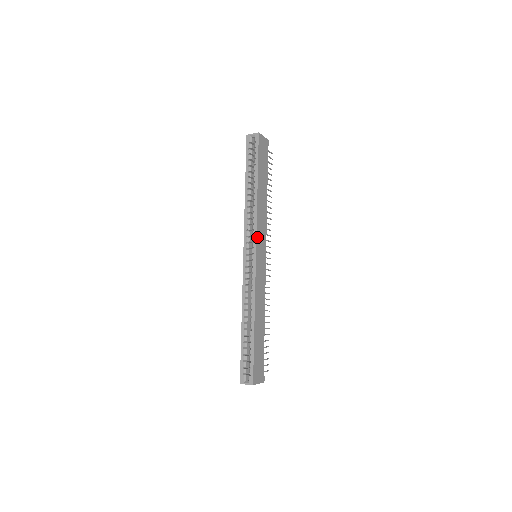
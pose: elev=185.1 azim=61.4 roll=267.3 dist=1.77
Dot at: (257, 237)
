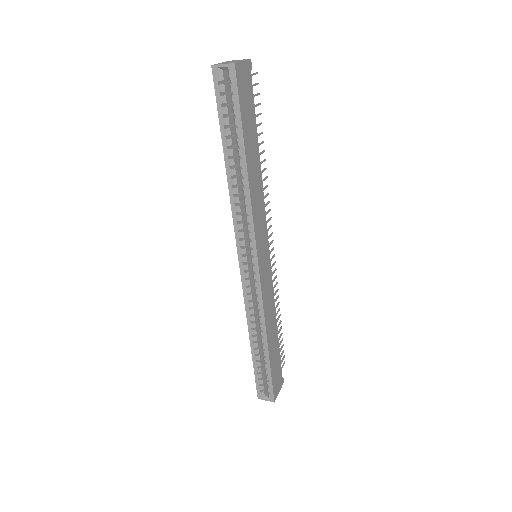
Dot at: (256, 240)
